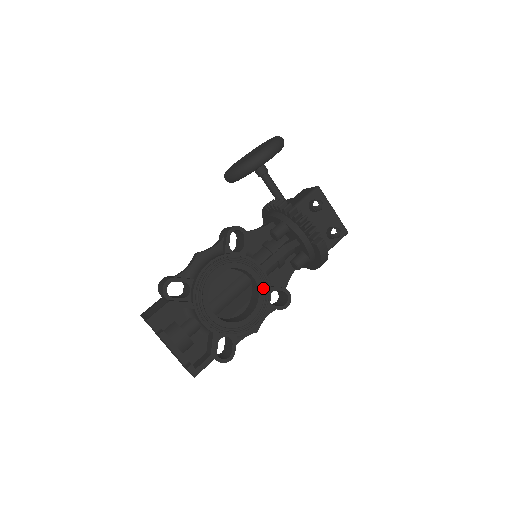
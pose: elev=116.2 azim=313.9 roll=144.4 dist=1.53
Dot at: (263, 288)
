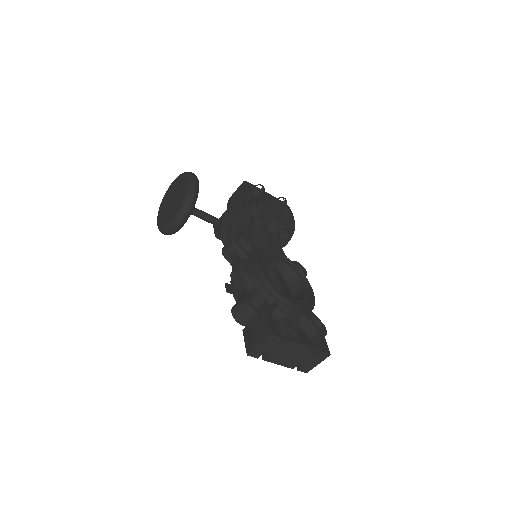
Dot at: (290, 264)
